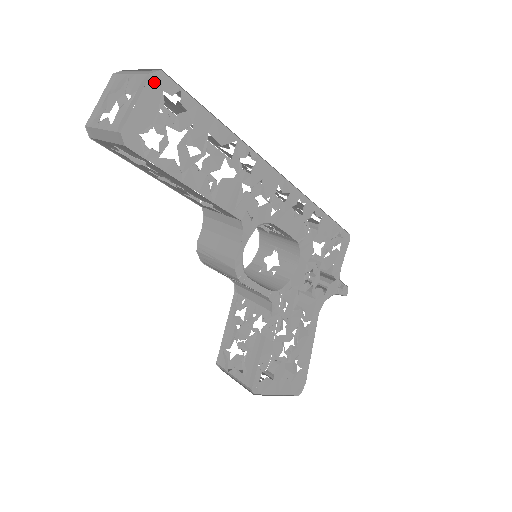
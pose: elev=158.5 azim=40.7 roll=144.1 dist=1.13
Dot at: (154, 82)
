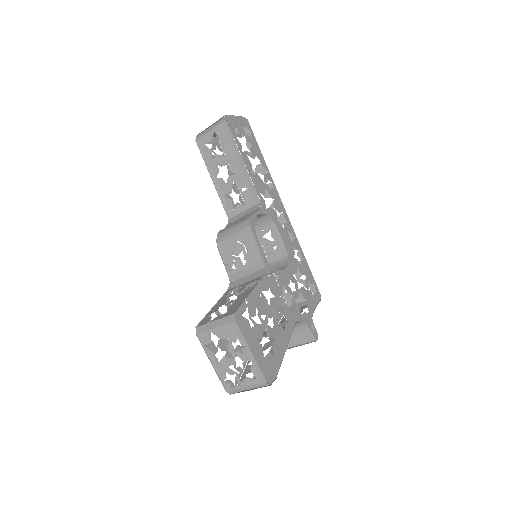
Dot at: (244, 120)
